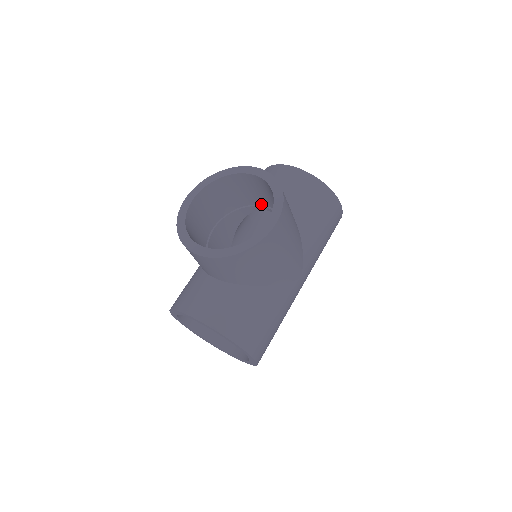
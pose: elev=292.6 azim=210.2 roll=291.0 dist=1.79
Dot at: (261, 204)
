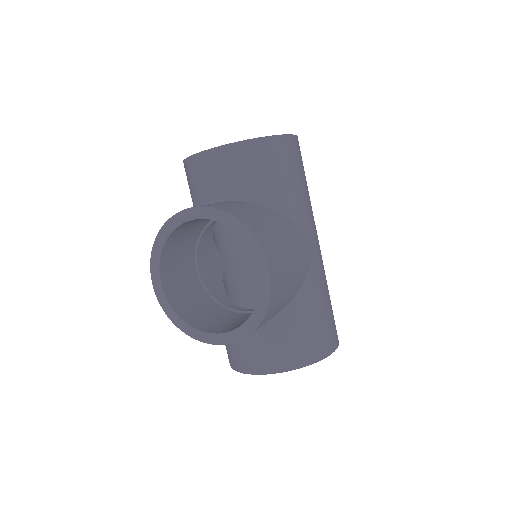
Dot at: occluded
